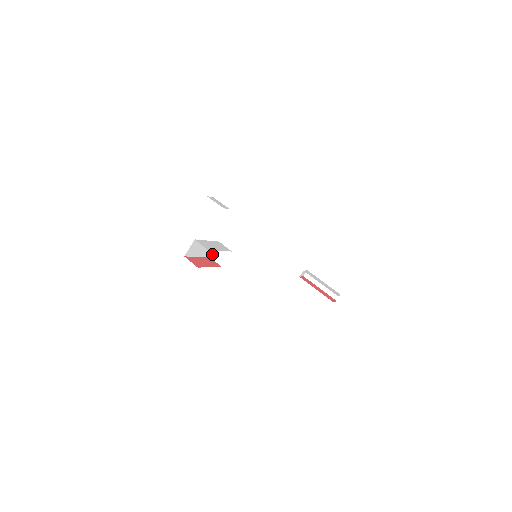
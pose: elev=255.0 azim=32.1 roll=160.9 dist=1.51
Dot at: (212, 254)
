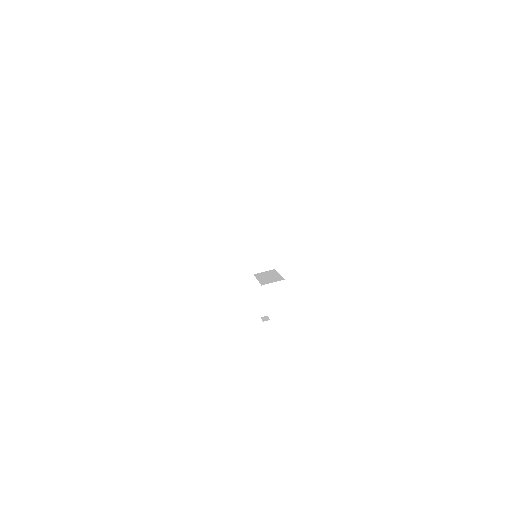
Dot at: (254, 254)
